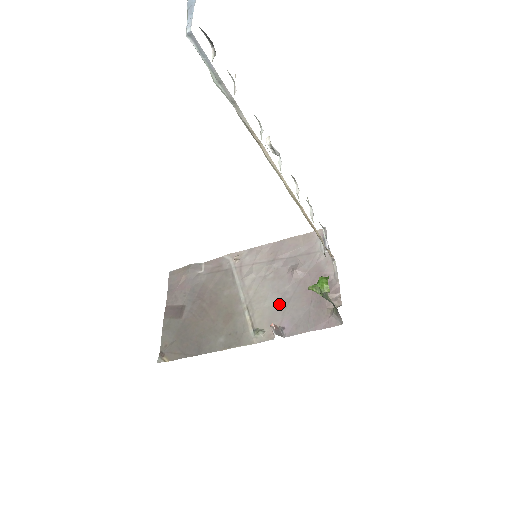
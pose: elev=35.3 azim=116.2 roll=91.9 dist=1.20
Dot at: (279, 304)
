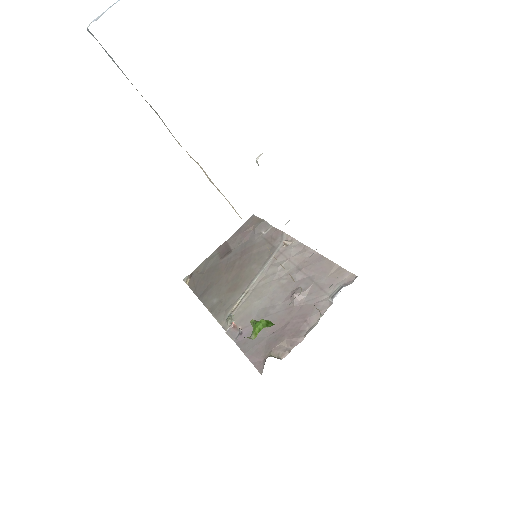
Dot at: (261, 311)
